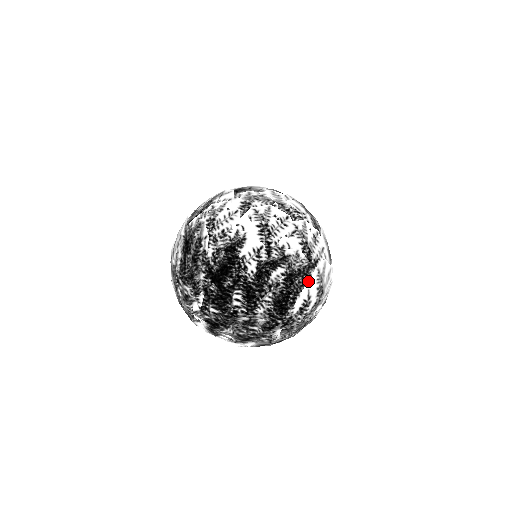
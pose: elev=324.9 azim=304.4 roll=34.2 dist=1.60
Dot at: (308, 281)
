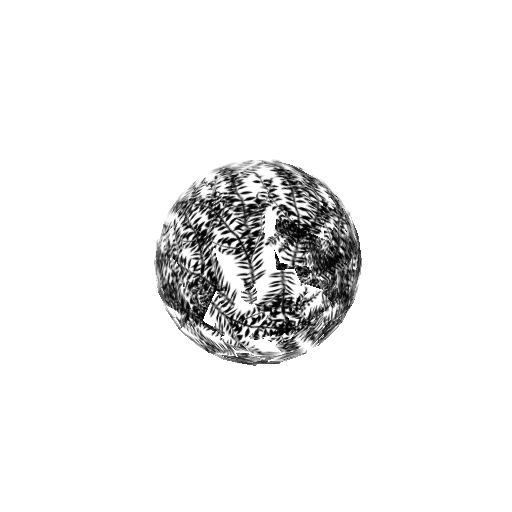
Dot at: occluded
